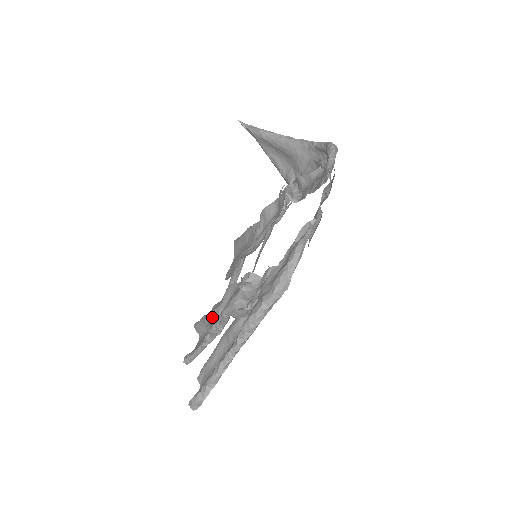
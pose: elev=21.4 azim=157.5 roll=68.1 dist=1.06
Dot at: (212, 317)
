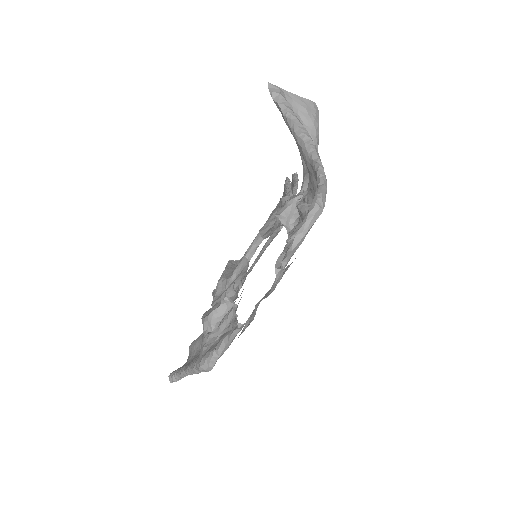
Dot at: (222, 284)
